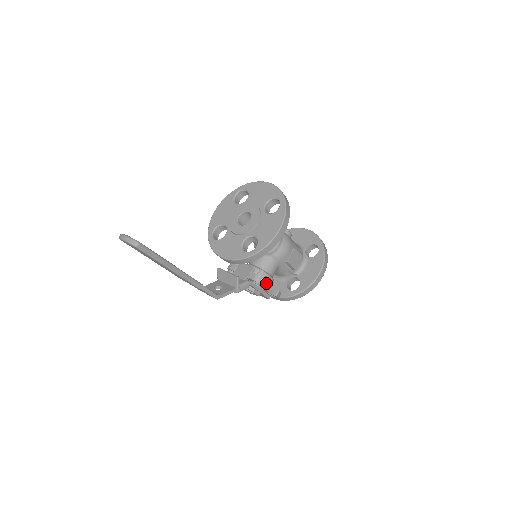
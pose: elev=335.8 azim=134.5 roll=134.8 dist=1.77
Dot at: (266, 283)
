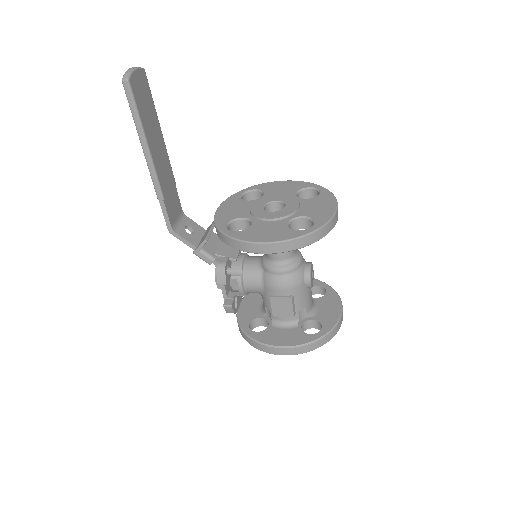
Dot at: (223, 280)
